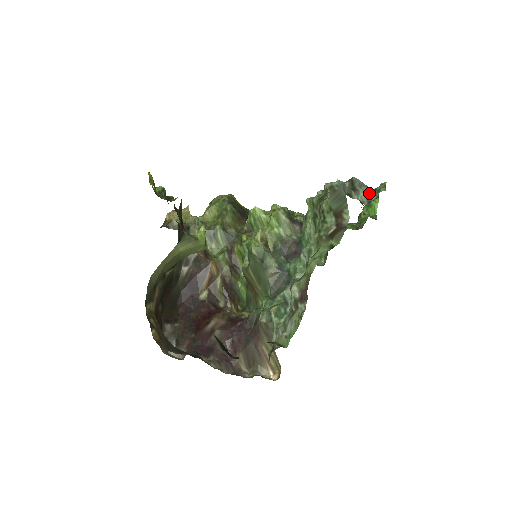
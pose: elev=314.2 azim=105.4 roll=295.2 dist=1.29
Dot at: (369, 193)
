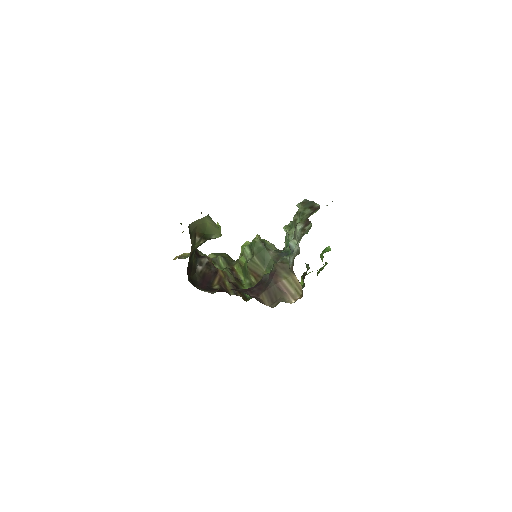
Dot at: occluded
